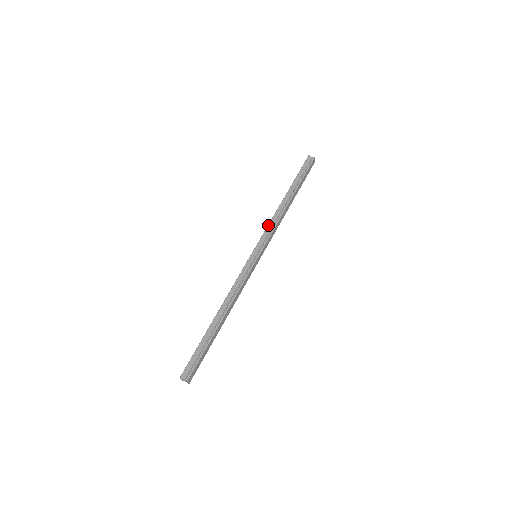
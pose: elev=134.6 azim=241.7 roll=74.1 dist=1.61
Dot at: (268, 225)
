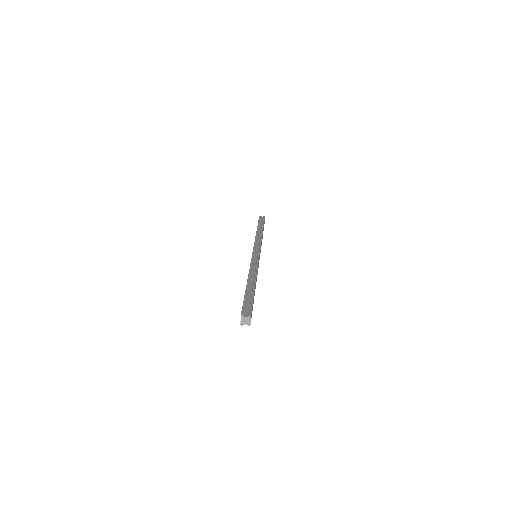
Dot at: (255, 240)
